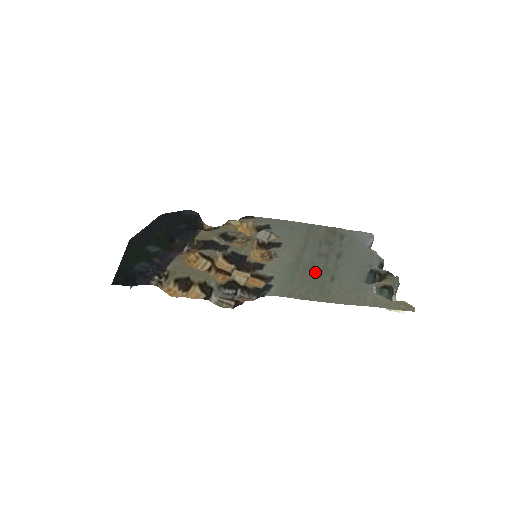
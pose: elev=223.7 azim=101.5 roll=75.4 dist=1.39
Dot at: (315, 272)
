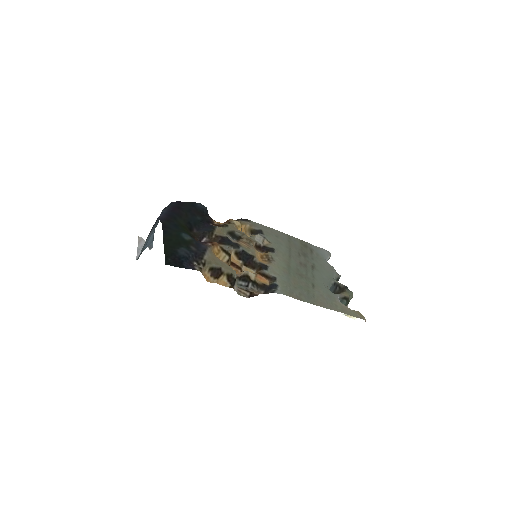
Dot at: (301, 278)
